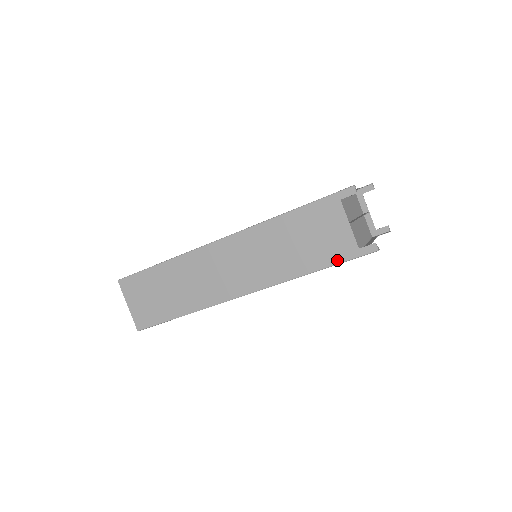
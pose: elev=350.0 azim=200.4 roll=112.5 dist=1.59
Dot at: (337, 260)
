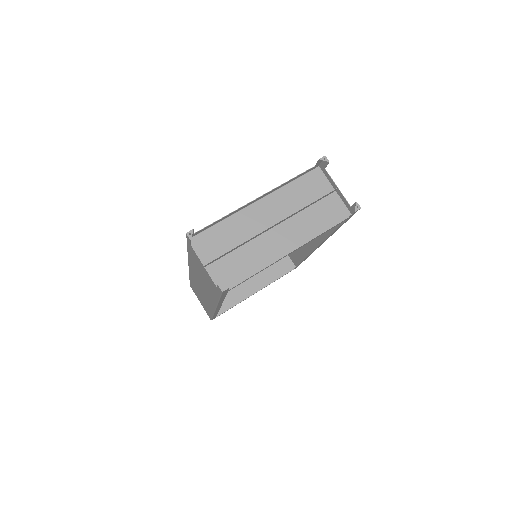
Dot at: (218, 294)
